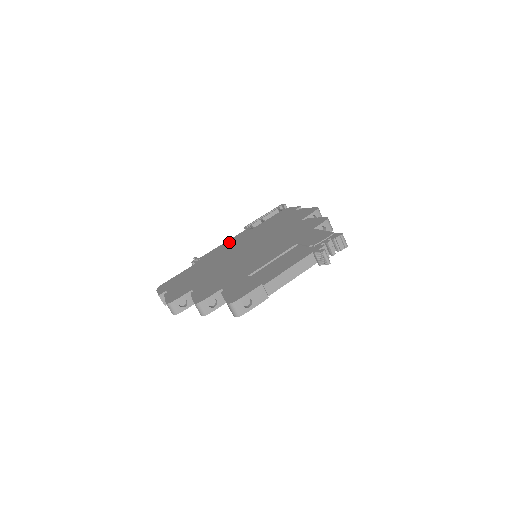
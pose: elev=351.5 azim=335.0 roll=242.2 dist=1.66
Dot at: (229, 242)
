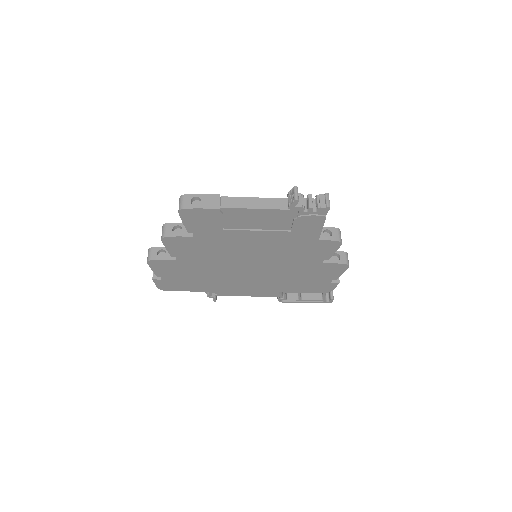
Dot at: occluded
